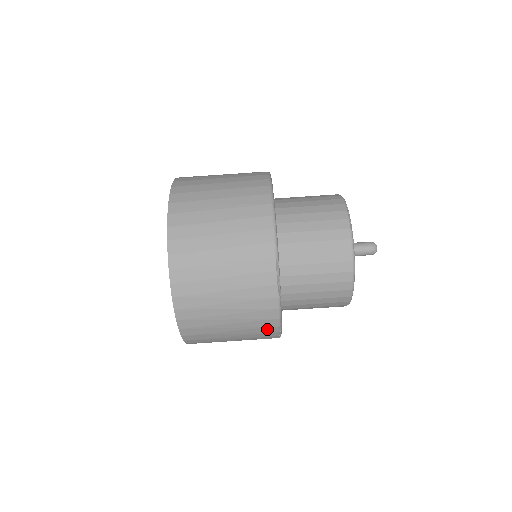
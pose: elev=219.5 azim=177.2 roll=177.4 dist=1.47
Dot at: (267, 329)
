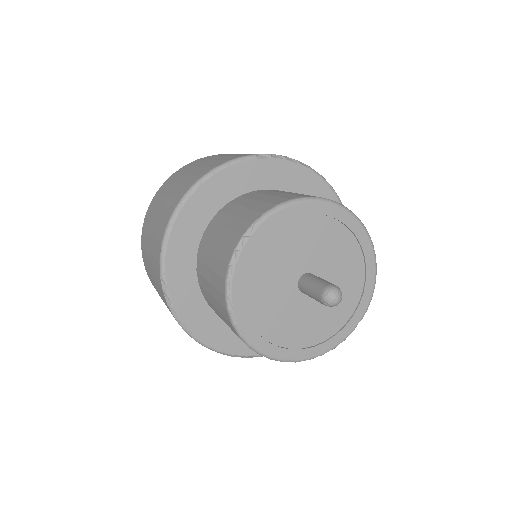
Dot at: occluded
